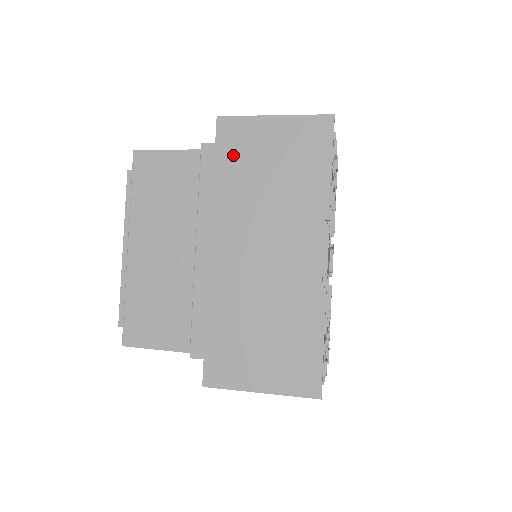
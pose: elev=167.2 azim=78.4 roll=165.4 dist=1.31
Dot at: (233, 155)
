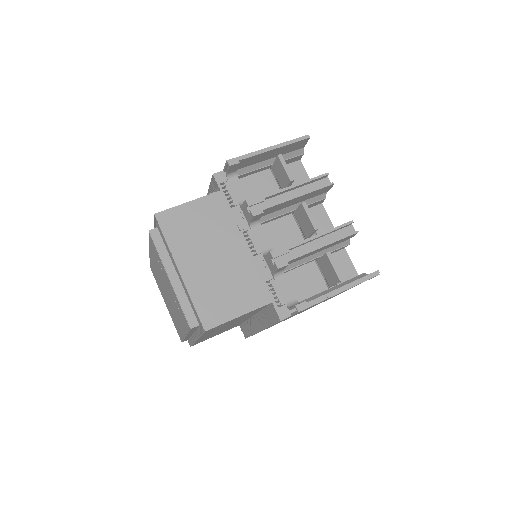
Dot at: occluded
